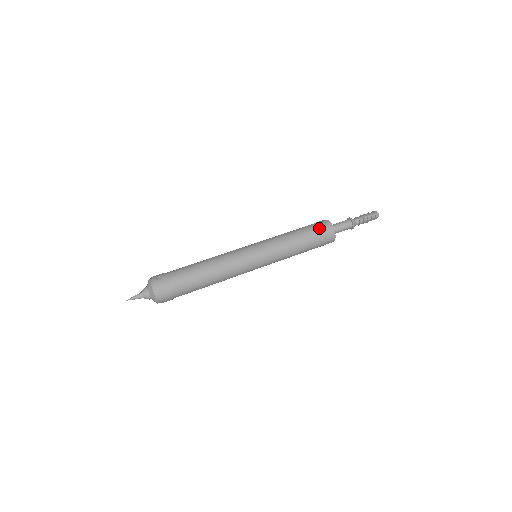
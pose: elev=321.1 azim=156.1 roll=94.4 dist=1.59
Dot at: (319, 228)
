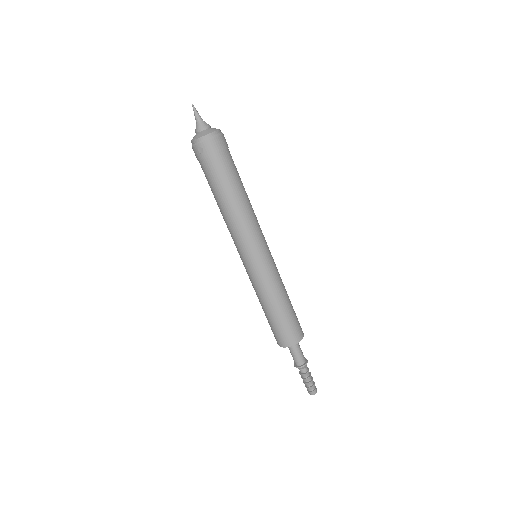
Dot at: occluded
